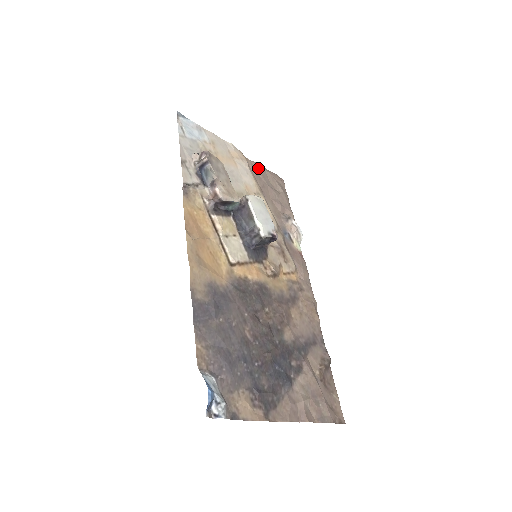
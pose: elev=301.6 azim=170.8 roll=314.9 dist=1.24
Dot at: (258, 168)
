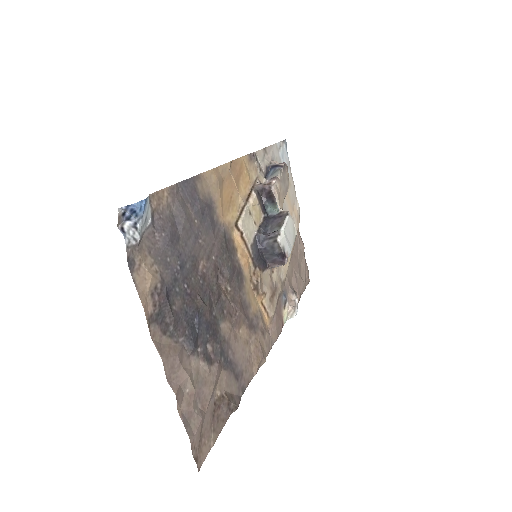
Dot at: (301, 245)
